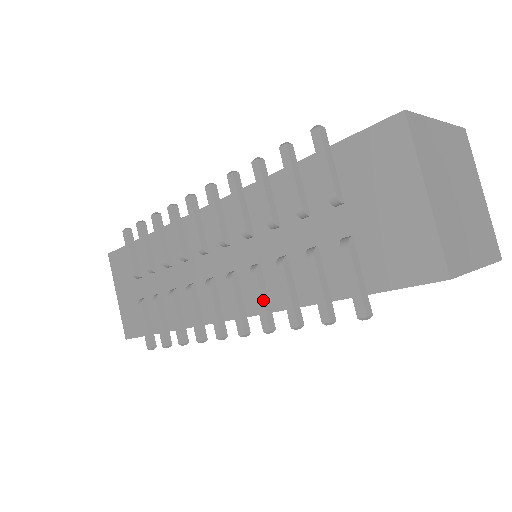
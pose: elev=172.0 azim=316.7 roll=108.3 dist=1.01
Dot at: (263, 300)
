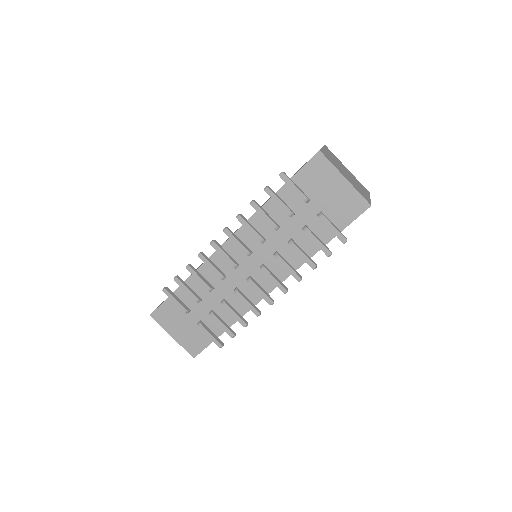
Dot at: (290, 267)
